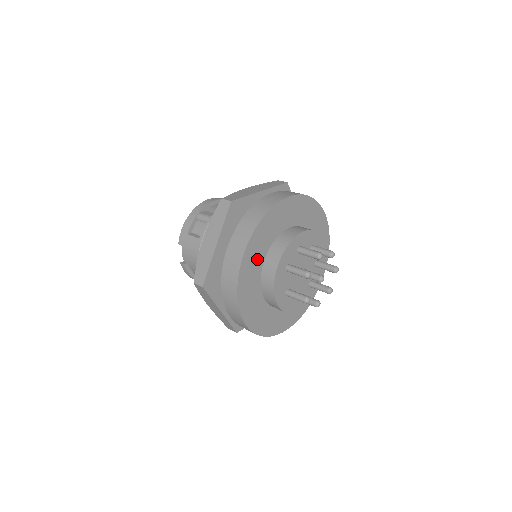
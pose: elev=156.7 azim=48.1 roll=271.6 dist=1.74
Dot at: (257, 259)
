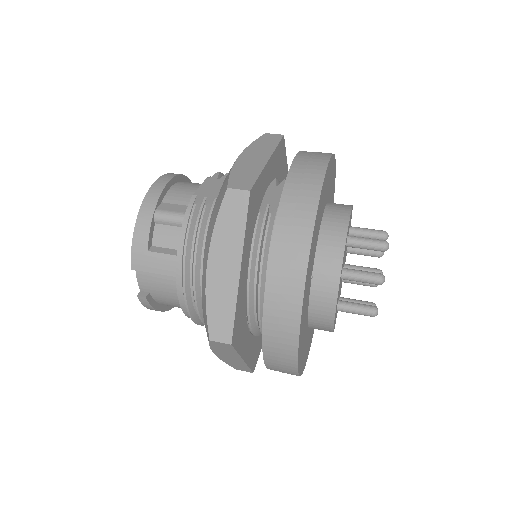
Dot at: (309, 277)
